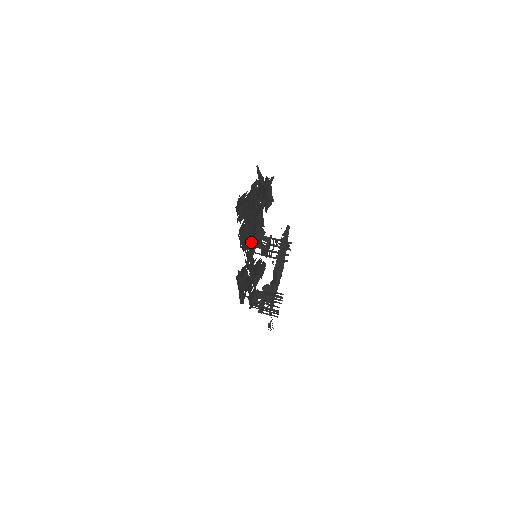
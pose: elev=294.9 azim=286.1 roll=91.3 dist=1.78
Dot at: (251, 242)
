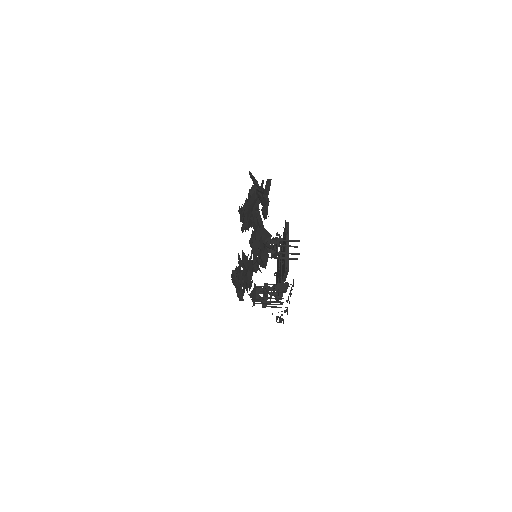
Dot at: (260, 248)
